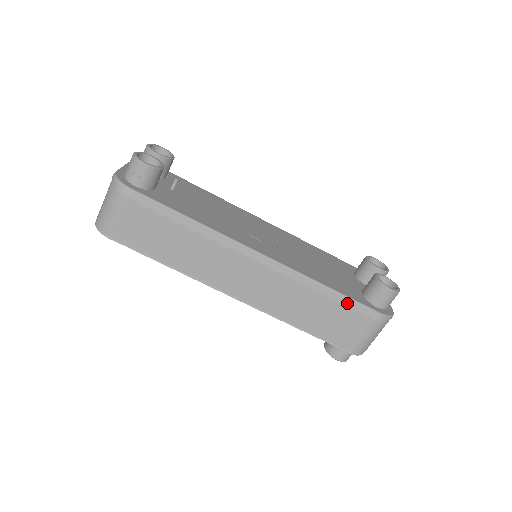
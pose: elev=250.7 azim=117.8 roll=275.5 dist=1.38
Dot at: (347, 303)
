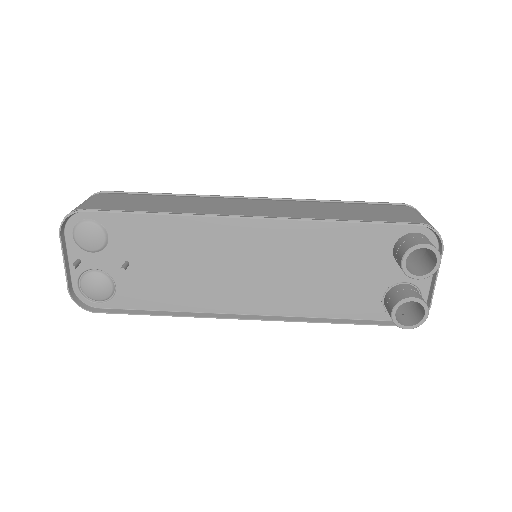
Dot at: (365, 204)
